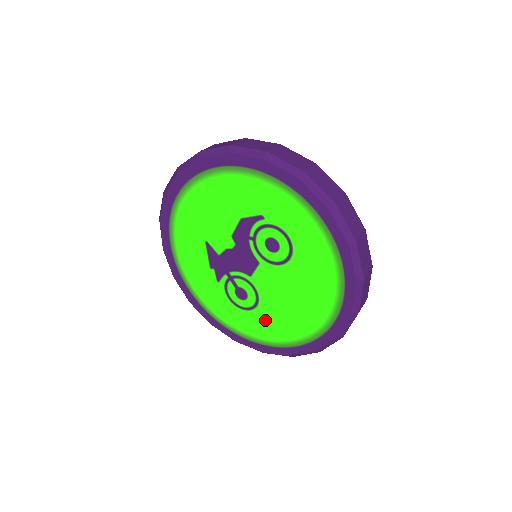
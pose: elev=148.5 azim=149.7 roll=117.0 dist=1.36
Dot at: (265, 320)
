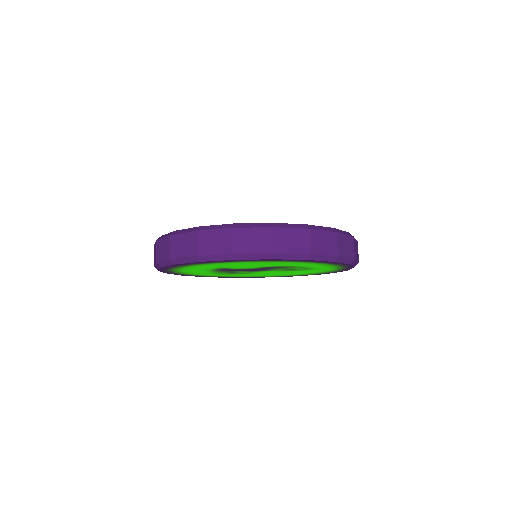
Dot at: (242, 275)
